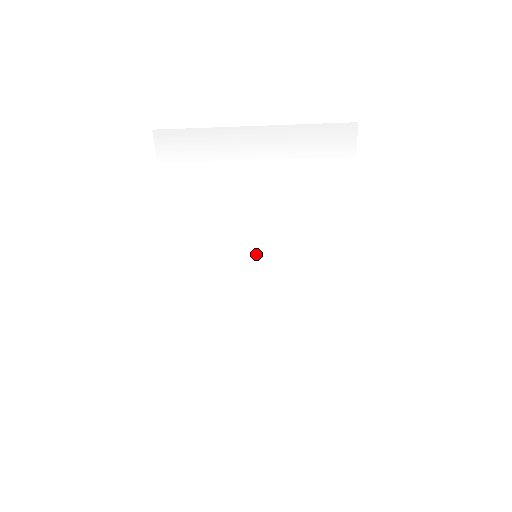
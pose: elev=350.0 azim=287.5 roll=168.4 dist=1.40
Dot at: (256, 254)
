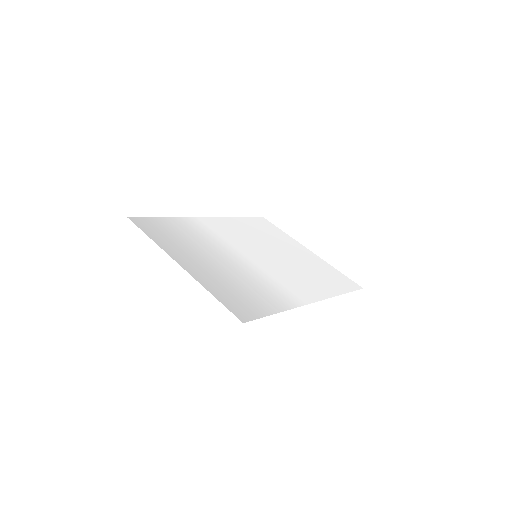
Dot at: (255, 256)
